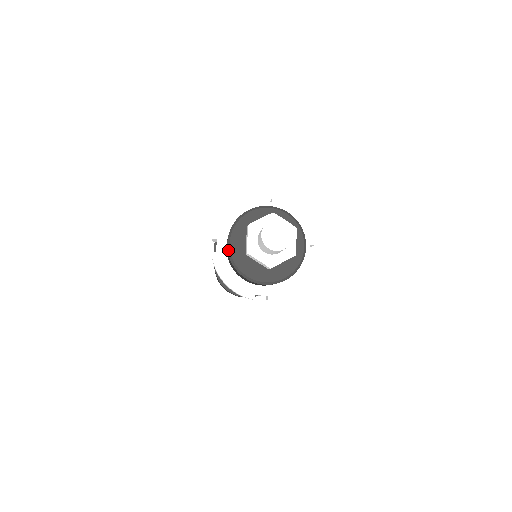
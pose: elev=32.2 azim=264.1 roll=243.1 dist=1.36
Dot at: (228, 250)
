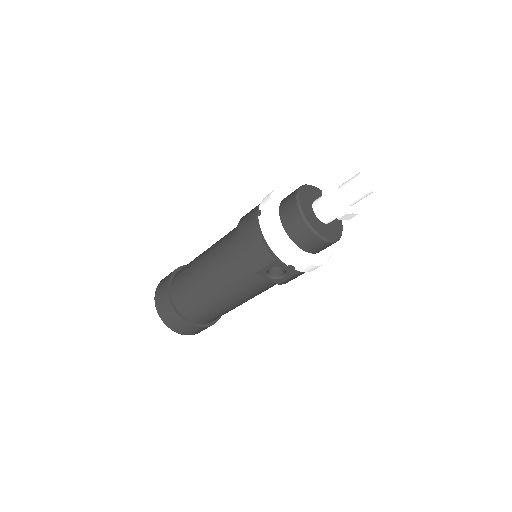
Dot at: (298, 202)
